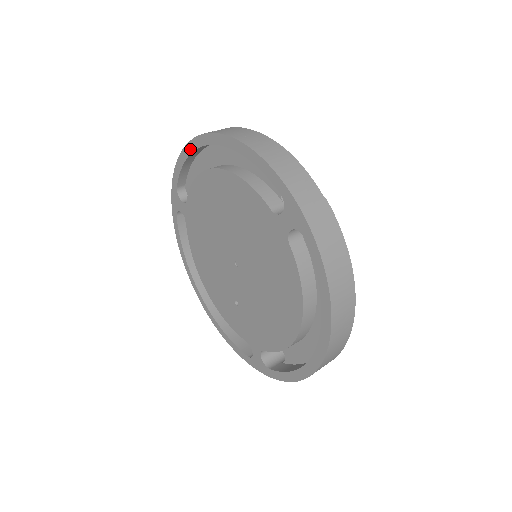
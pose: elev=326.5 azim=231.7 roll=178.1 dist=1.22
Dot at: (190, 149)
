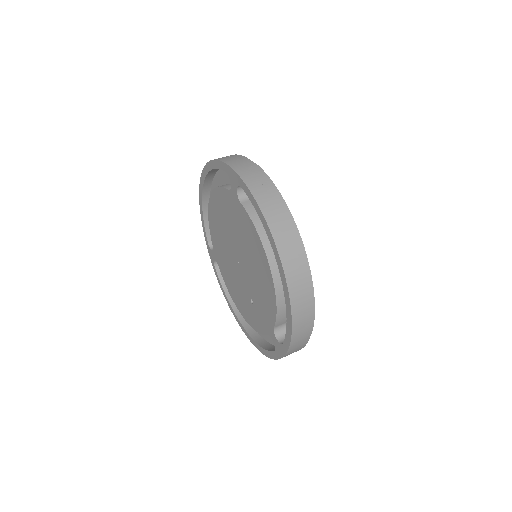
Dot at: (201, 202)
